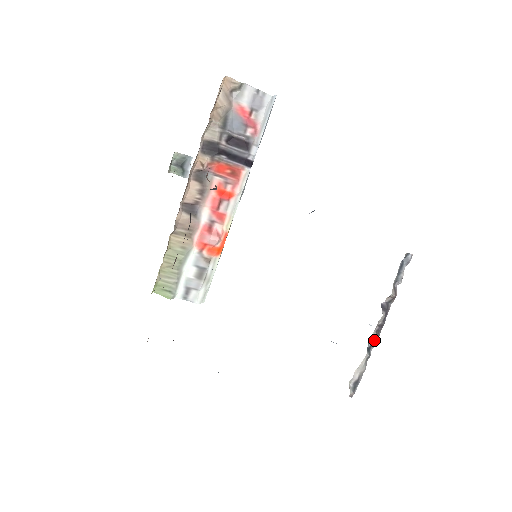
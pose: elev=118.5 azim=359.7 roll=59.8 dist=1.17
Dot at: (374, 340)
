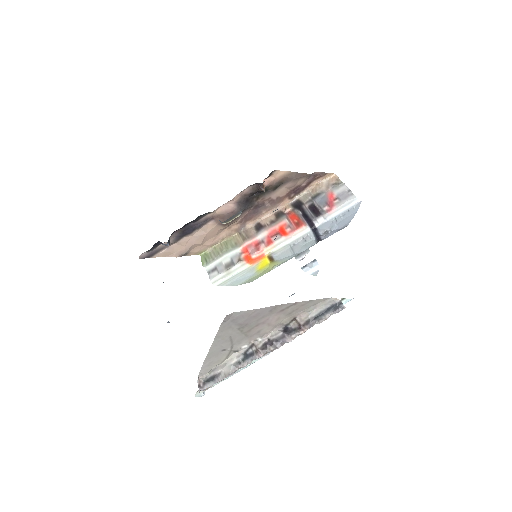
Dot at: (256, 351)
